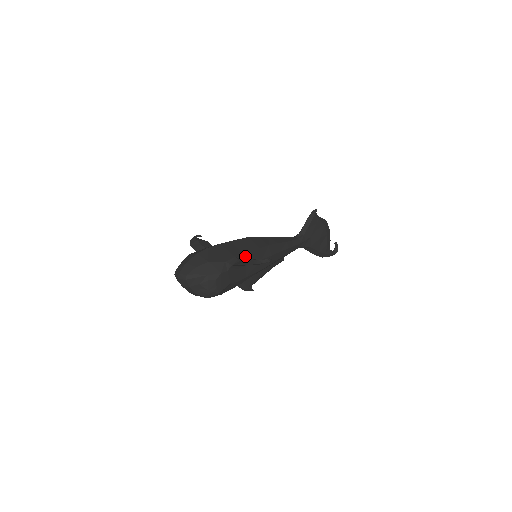
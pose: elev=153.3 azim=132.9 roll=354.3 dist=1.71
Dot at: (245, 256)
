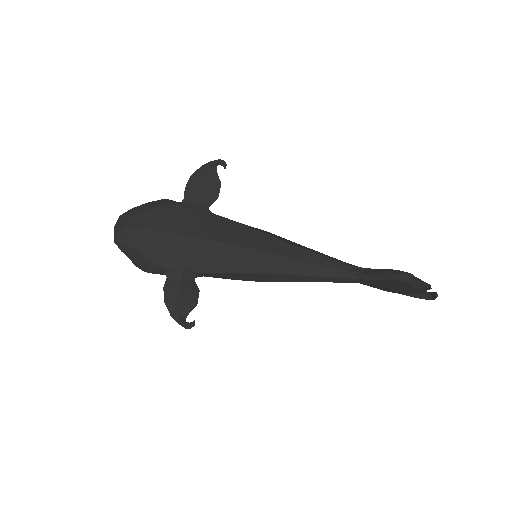
Dot at: (203, 273)
